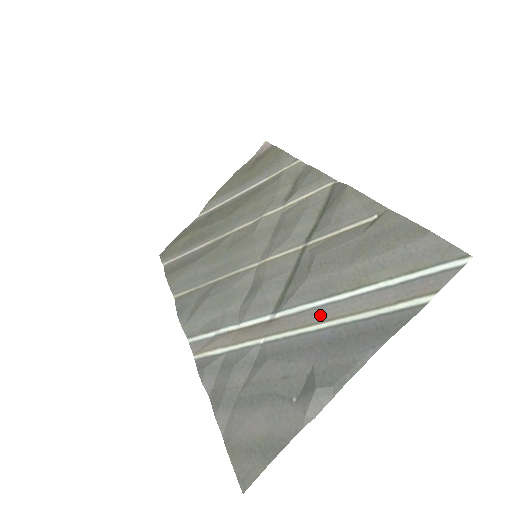
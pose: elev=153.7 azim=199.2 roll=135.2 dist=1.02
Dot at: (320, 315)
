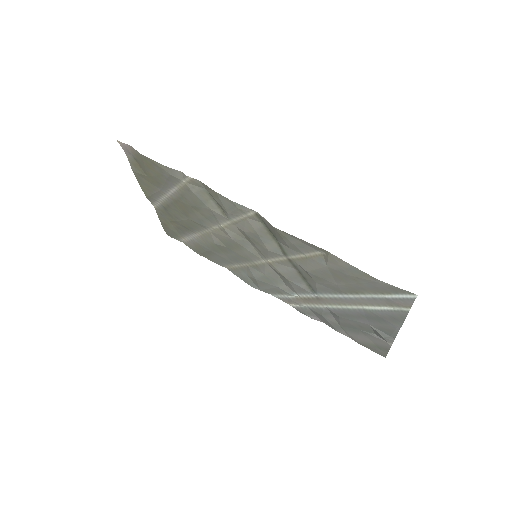
Dot at: (347, 302)
